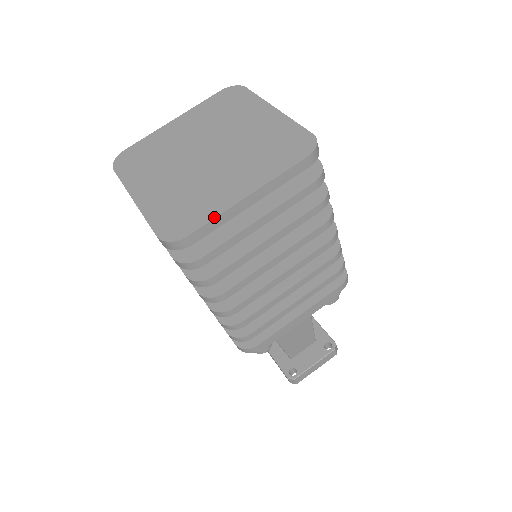
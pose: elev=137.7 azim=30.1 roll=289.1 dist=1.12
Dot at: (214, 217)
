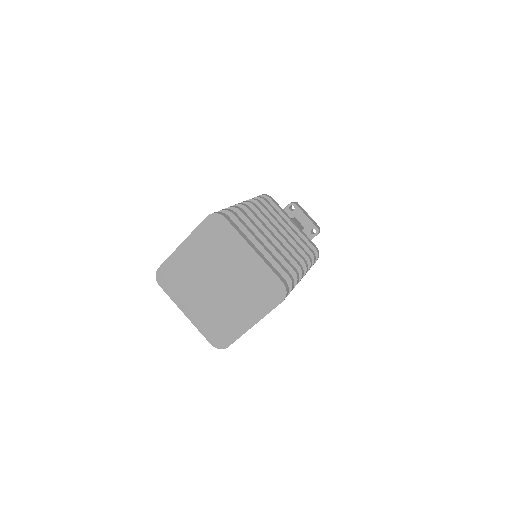
Dot at: (239, 337)
